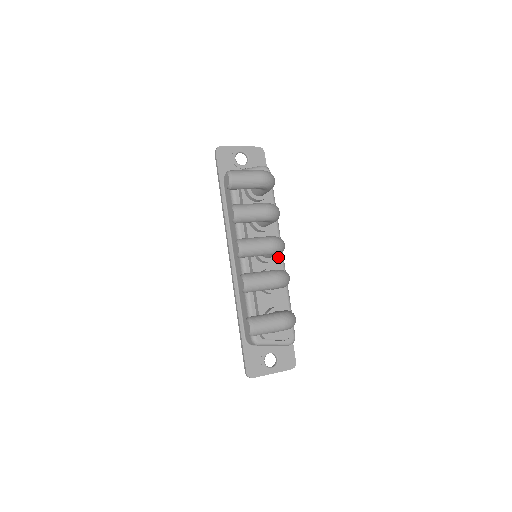
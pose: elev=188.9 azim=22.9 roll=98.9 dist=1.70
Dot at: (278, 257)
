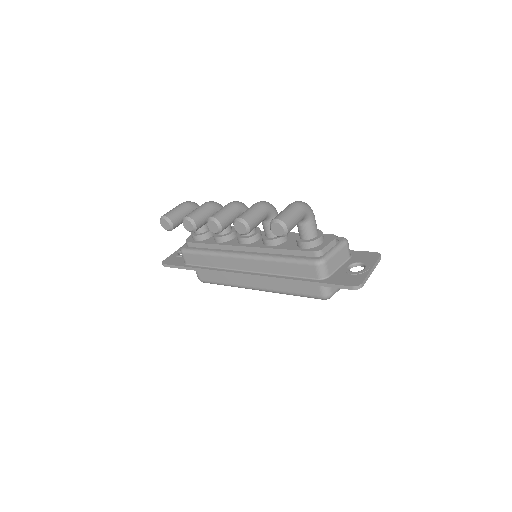
Dot at: (263, 232)
